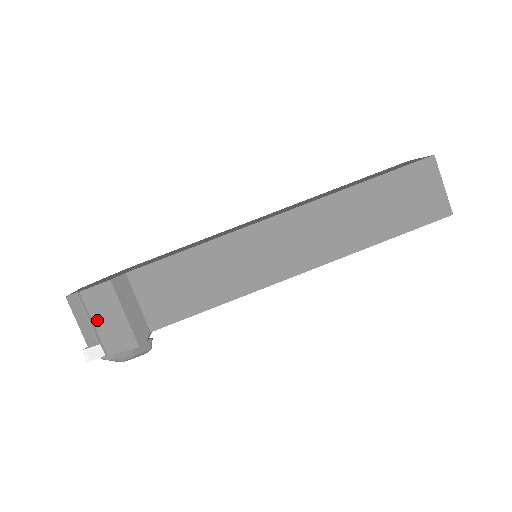
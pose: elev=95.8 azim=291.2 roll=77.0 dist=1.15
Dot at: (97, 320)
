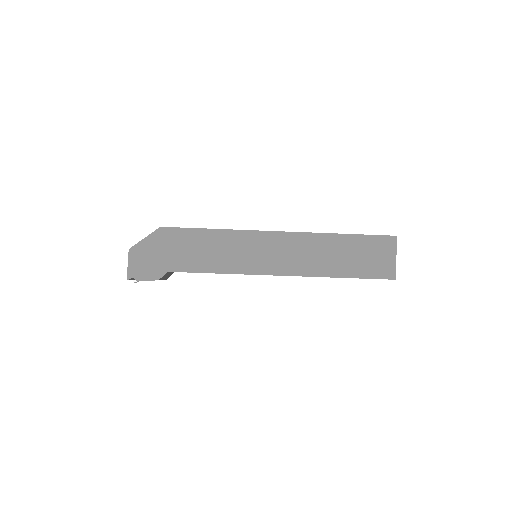
Dot at: occluded
